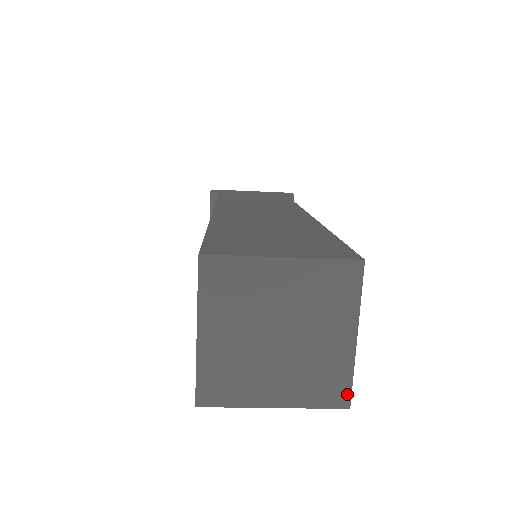
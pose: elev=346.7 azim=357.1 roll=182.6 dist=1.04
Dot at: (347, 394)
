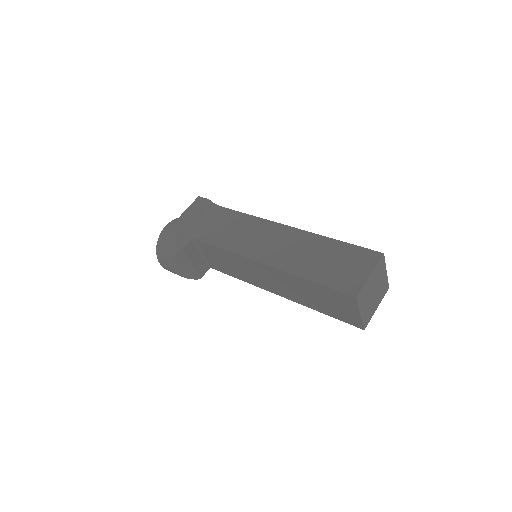
Dot at: occluded
